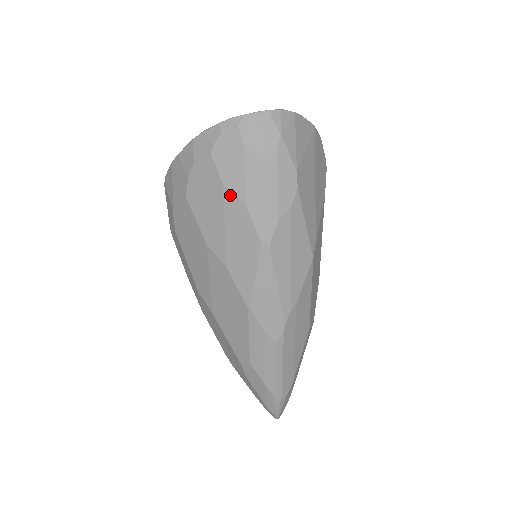
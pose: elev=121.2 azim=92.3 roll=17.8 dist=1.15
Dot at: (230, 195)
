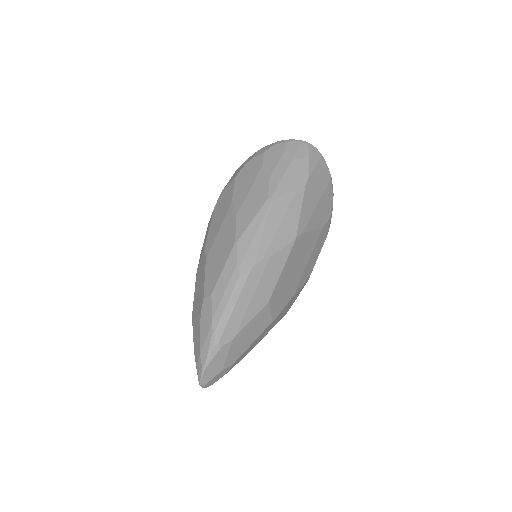
Dot at: (263, 172)
